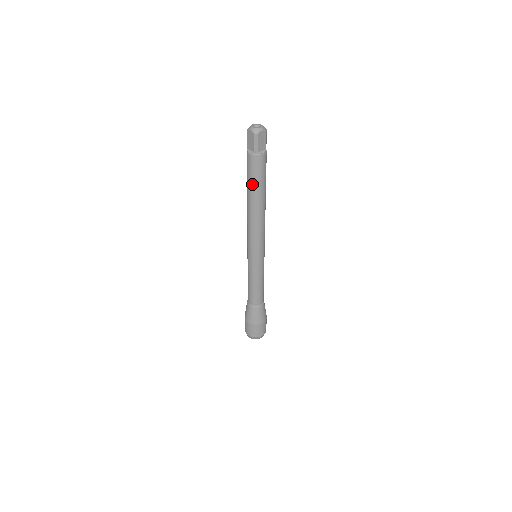
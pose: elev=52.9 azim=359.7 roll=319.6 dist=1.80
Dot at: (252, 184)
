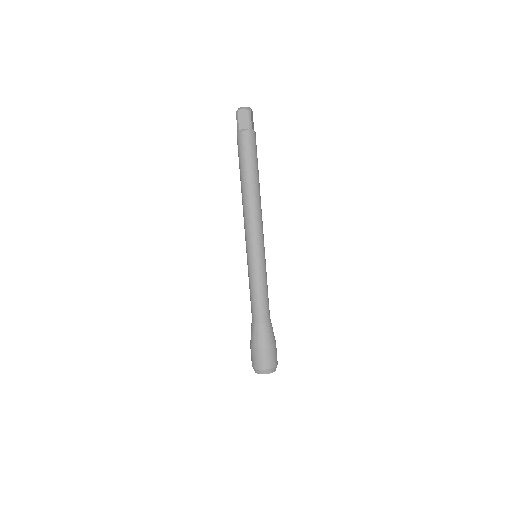
Dot at: (239, 164)
